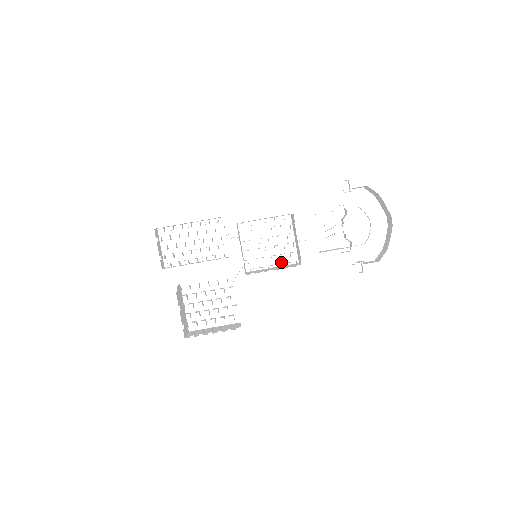
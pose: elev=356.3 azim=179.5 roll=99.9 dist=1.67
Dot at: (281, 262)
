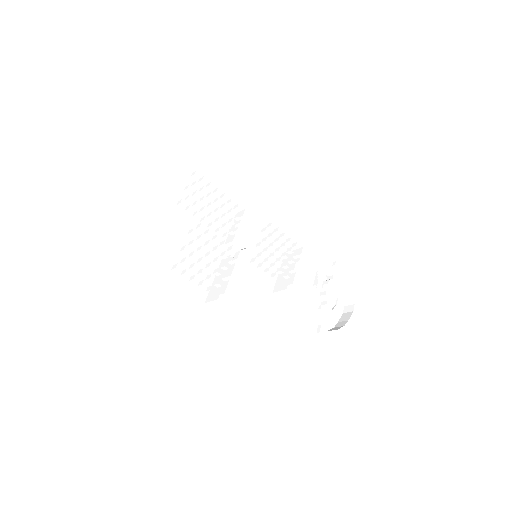
Dot at: (261, 281)
